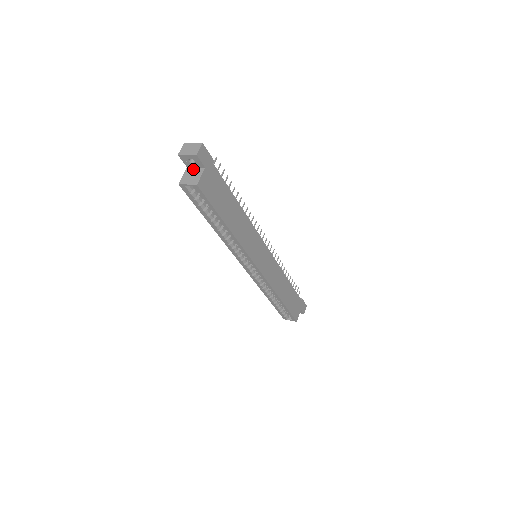
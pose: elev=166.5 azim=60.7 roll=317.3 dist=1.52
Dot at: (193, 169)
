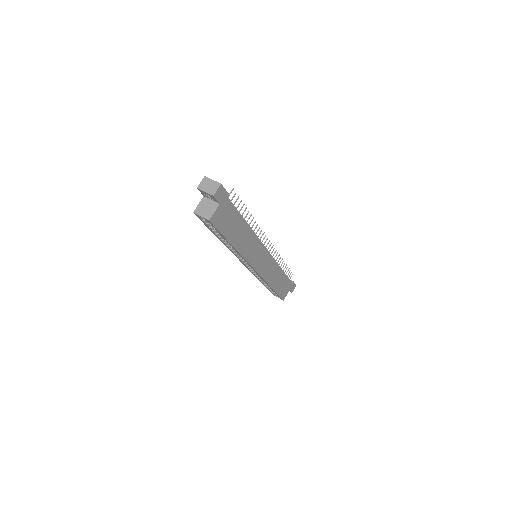
Dot at: (209, 201)
